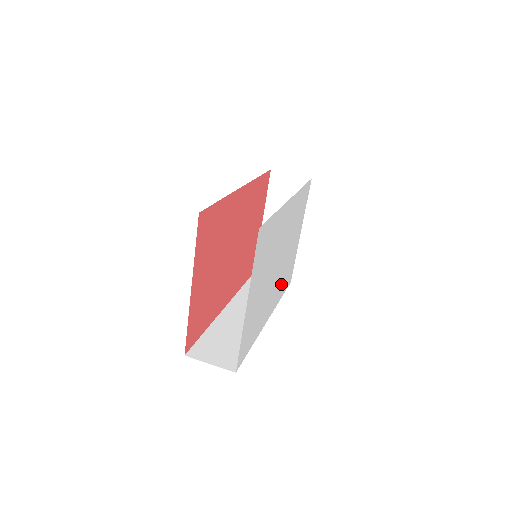
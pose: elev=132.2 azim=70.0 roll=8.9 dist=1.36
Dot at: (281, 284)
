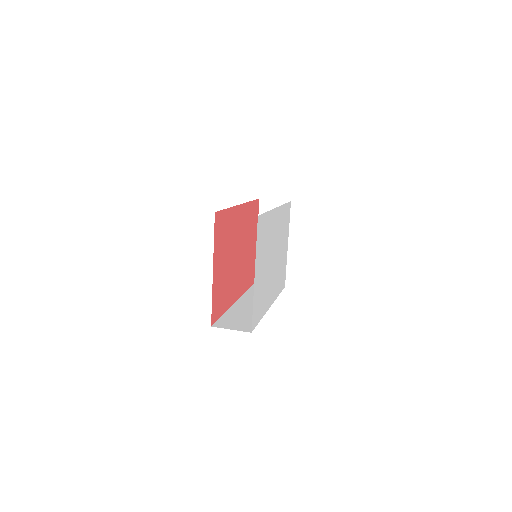
Dot at: (277, 281)
